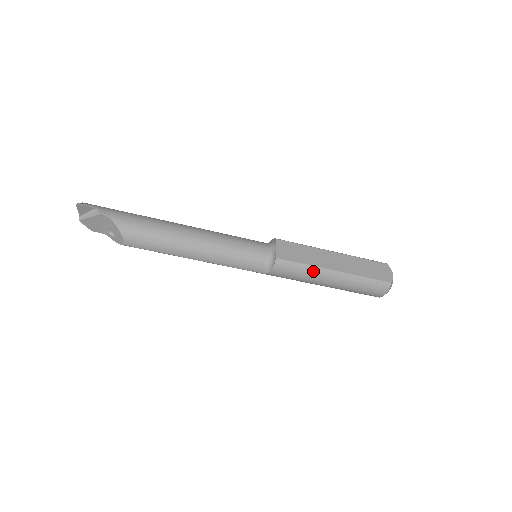
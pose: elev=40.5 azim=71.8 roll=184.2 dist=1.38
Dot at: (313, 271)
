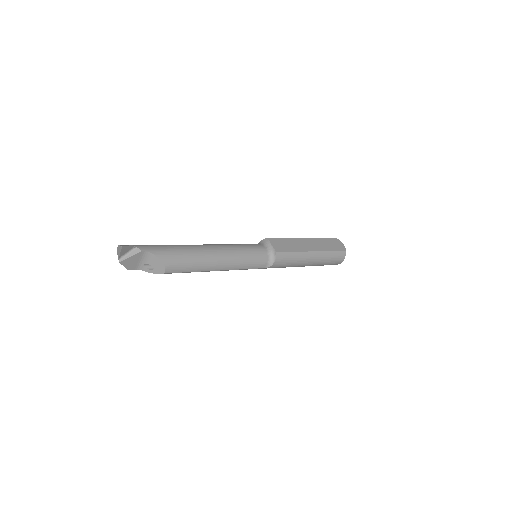
Dot at: (300, 256)
